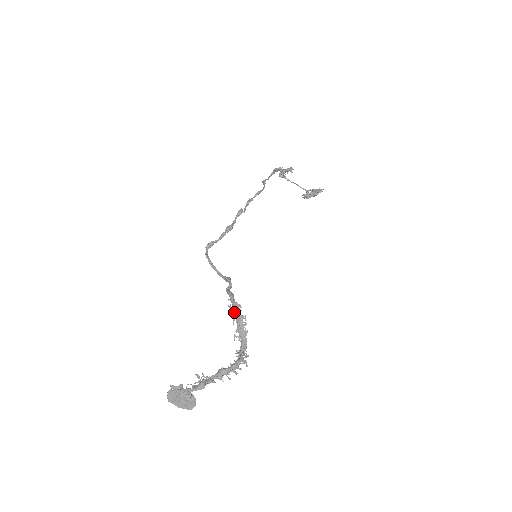
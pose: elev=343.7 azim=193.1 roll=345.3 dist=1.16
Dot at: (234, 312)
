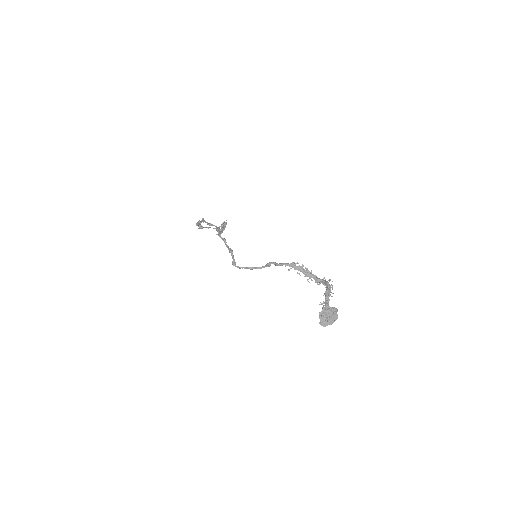
Dot at: (296, 268)
